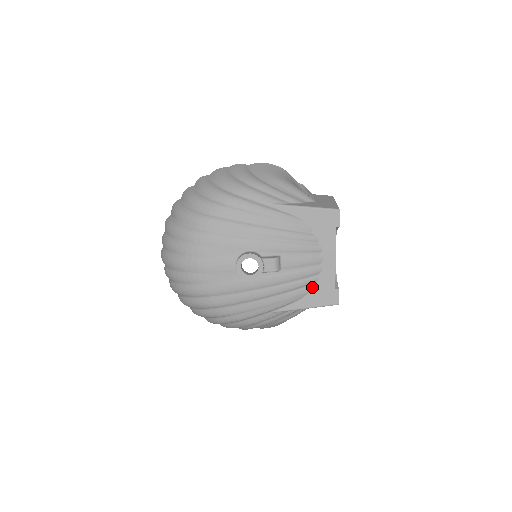
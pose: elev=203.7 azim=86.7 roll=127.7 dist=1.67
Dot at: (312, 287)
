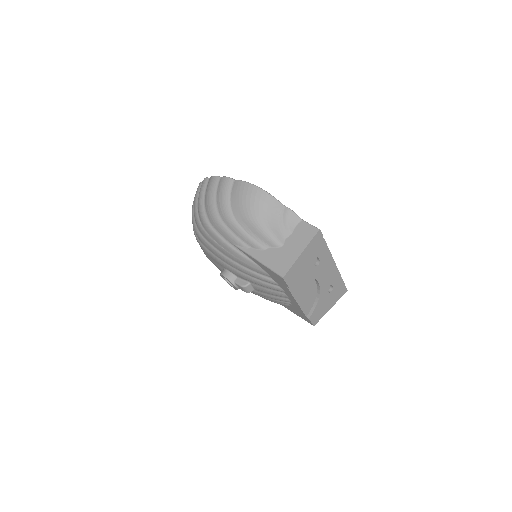
Dot at: (290, 305)
